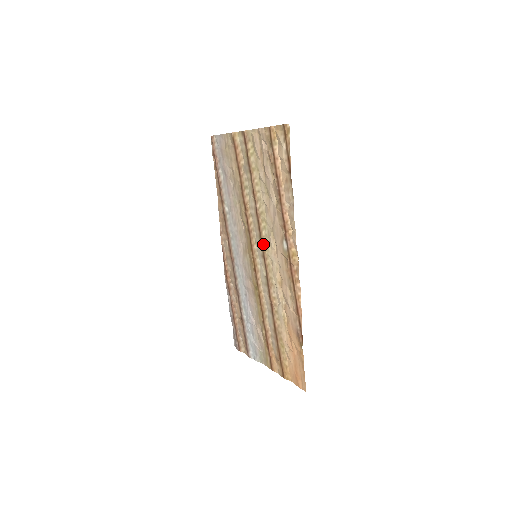
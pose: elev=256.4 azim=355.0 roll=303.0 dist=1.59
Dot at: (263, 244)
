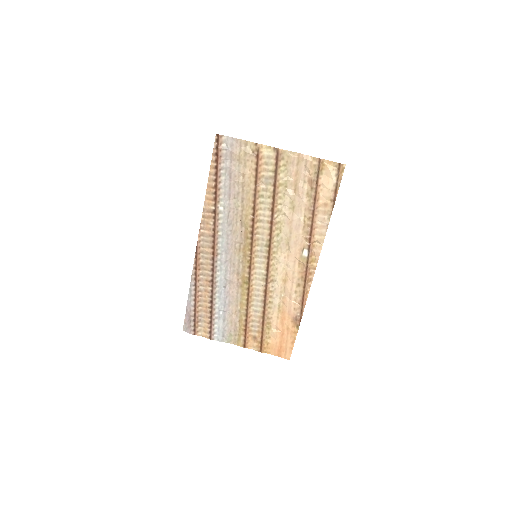
Dot at: (272, 248)
